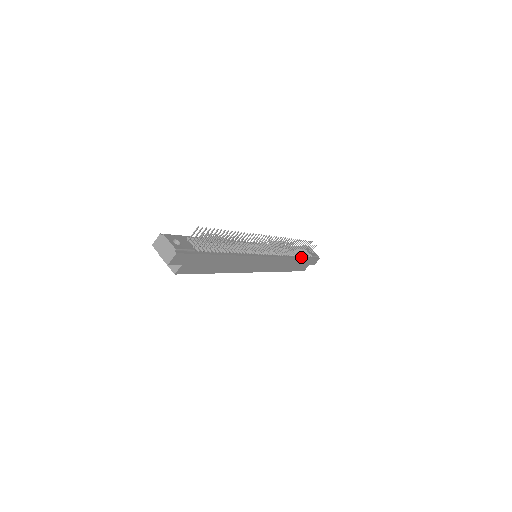
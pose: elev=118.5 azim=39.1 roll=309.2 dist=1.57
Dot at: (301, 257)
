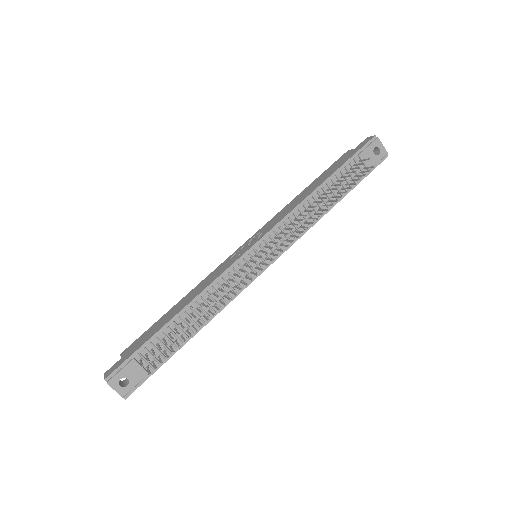
Dot at: (341, 197)
